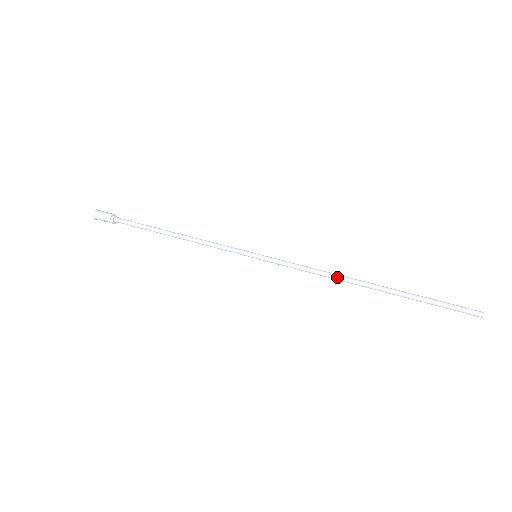
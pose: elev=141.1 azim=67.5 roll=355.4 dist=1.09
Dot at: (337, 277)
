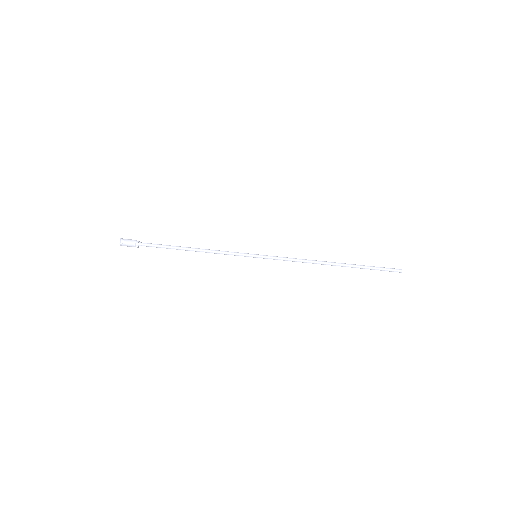
Dot at: (313, 263)
